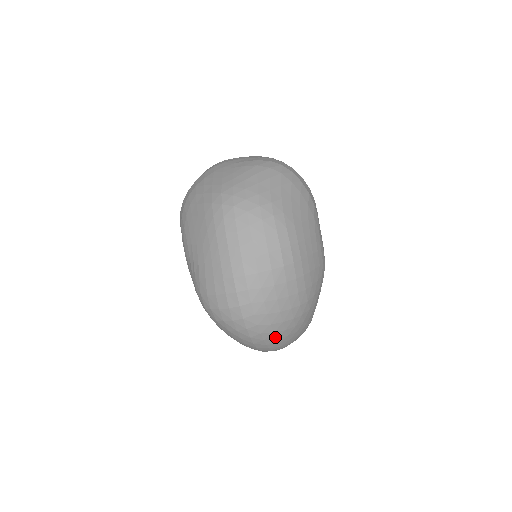
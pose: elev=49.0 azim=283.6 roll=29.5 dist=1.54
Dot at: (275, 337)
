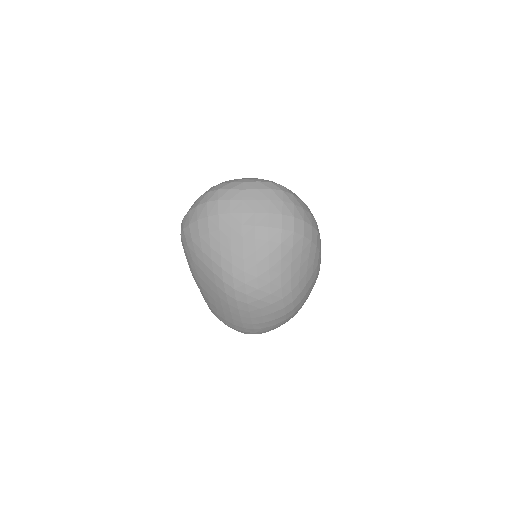
Dot at: occluded
